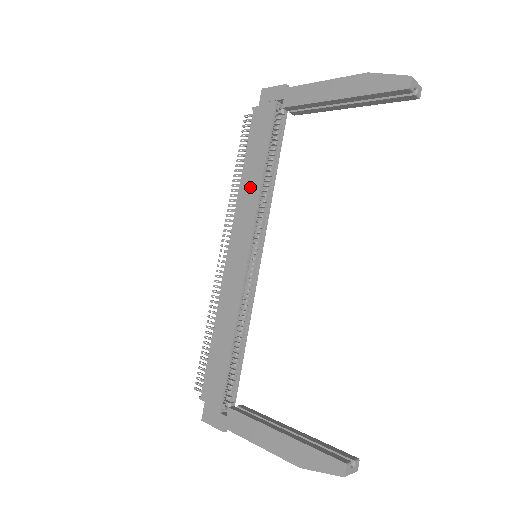
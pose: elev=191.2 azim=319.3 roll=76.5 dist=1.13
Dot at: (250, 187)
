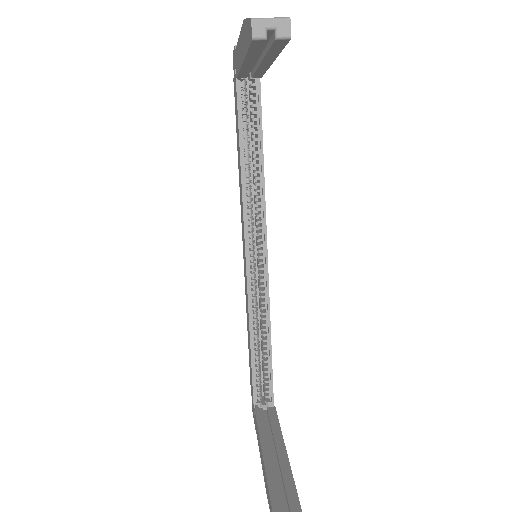
Dot at: (240, 179)
